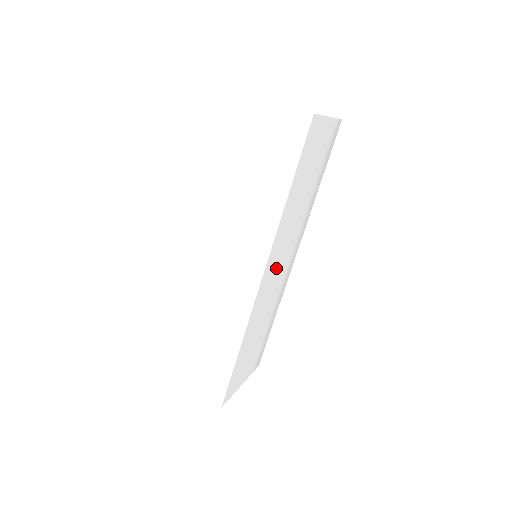
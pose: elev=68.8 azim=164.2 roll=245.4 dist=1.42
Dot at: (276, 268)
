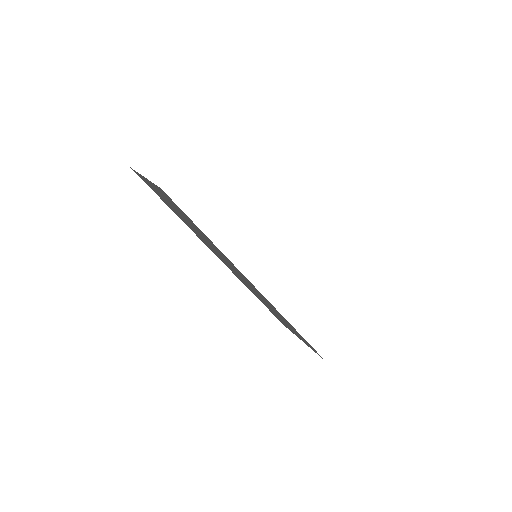
Dot at: occluded
